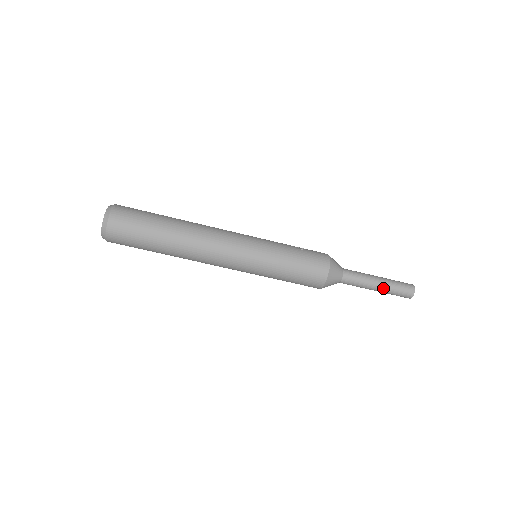
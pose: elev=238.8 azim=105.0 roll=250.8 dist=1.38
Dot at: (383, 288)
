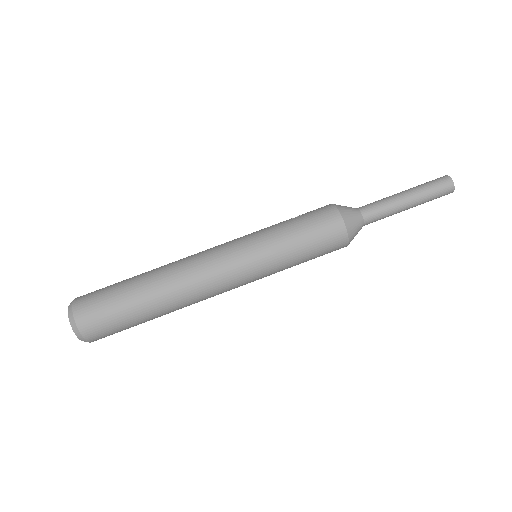
Dot at: (415, 198)
